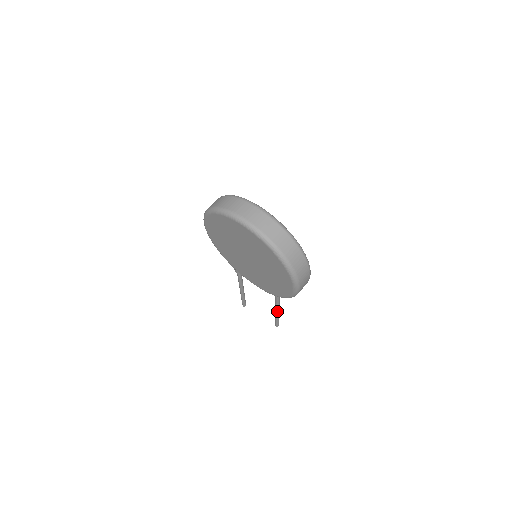
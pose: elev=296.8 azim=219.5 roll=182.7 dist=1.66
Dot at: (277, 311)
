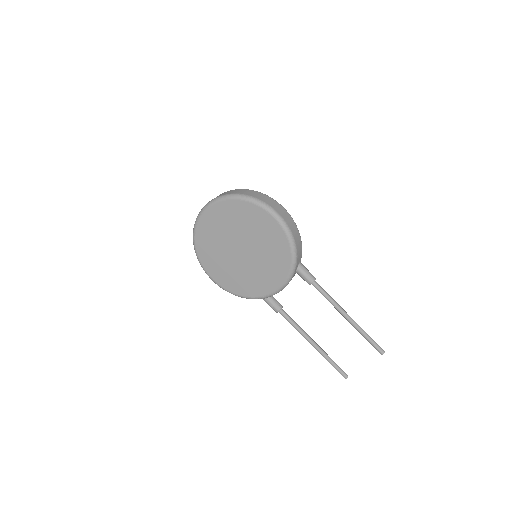
Dot at: (346, 316)
